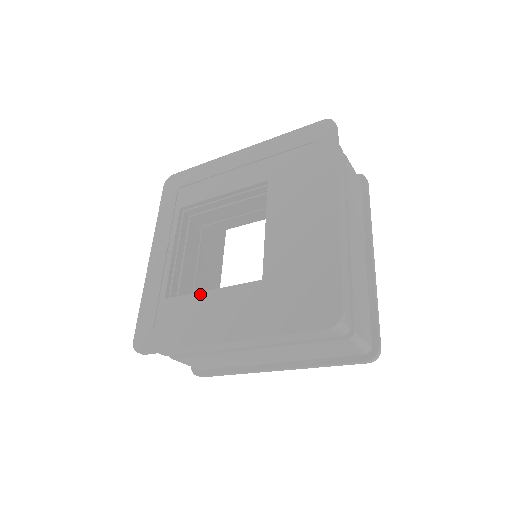
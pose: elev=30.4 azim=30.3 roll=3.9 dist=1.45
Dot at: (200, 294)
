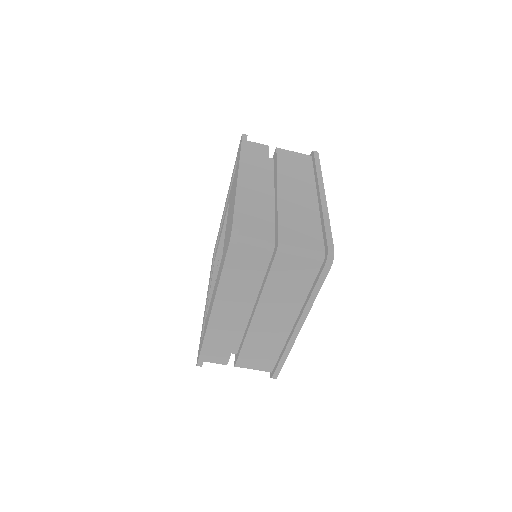
Dot at: (211, 298)
